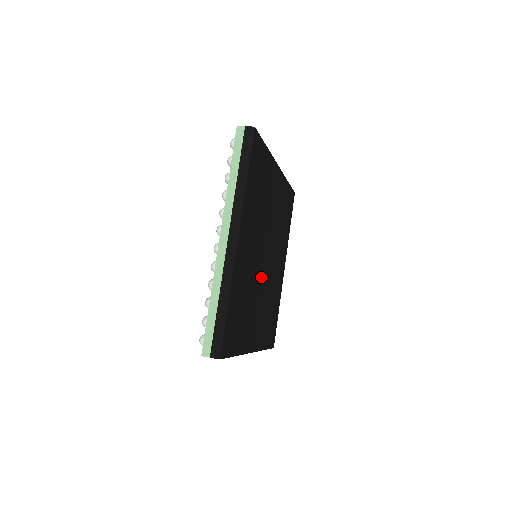
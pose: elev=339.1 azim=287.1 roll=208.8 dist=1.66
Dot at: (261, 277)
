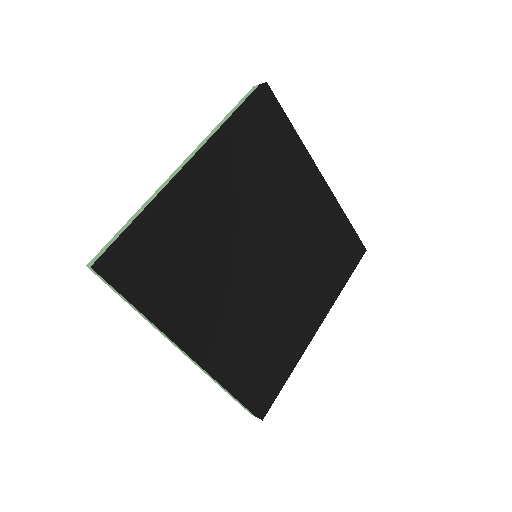
Dot at: (245, 271)
